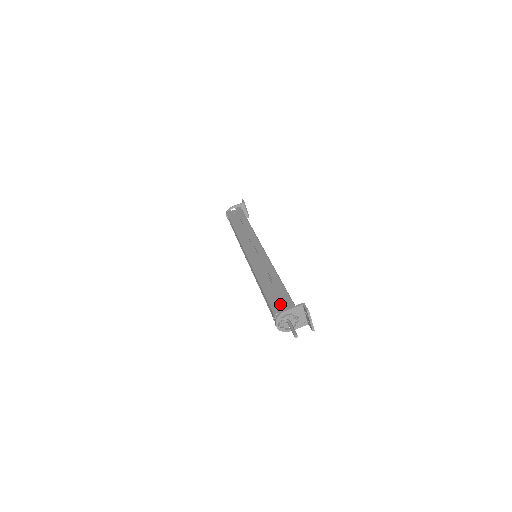
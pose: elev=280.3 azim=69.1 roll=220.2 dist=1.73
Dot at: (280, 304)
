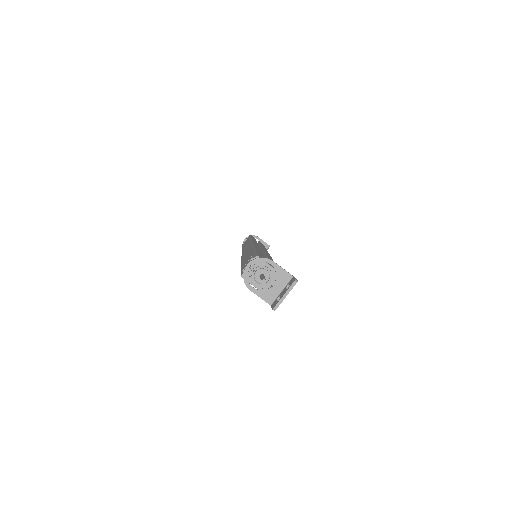
Dot at: occluded
